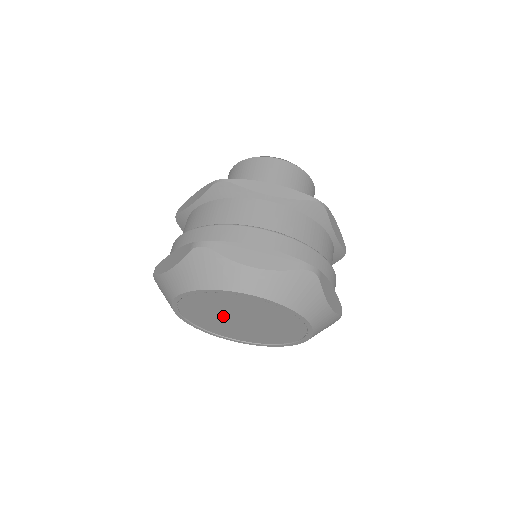
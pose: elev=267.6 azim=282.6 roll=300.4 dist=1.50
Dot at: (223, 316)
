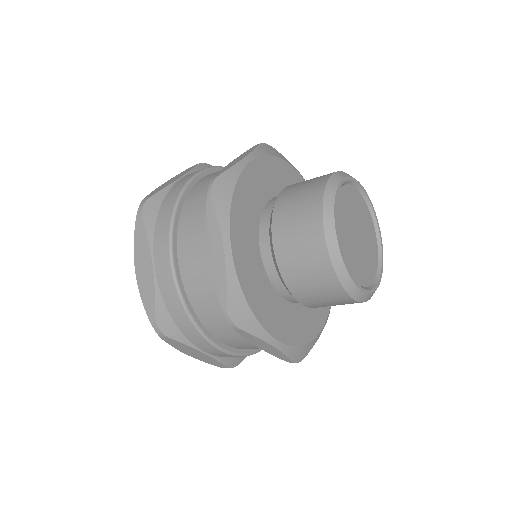
Dot at: occluded
